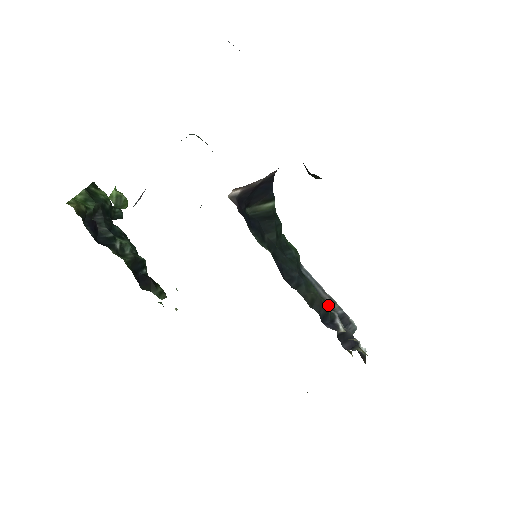
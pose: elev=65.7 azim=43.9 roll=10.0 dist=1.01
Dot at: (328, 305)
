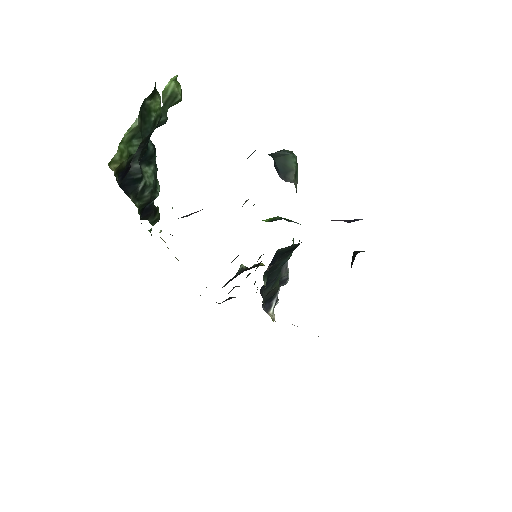
Dot at: (280, 276)
